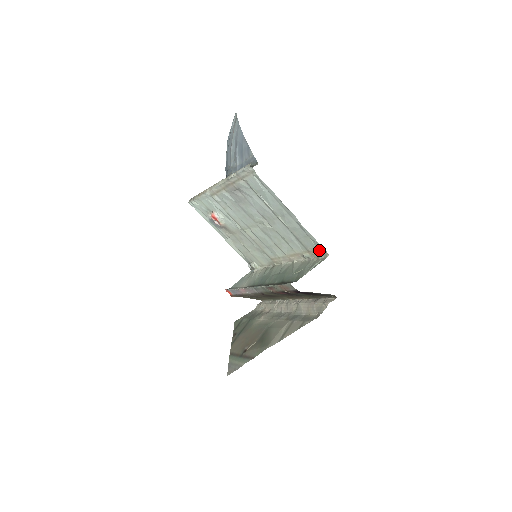
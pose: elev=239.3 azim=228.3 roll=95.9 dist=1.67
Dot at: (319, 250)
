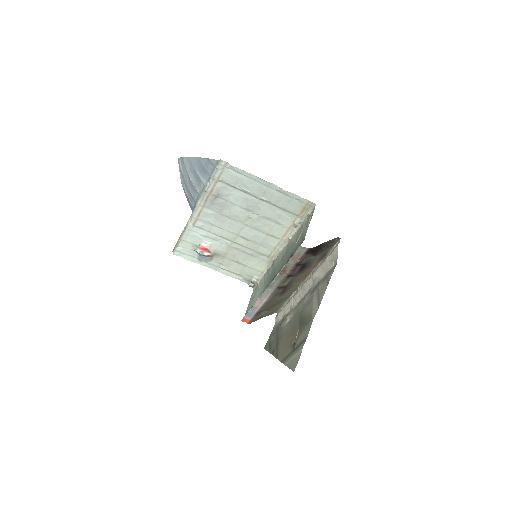
Dot at: (306, 206)
